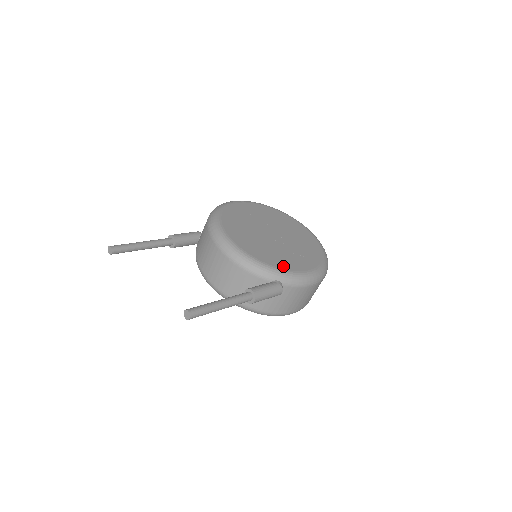
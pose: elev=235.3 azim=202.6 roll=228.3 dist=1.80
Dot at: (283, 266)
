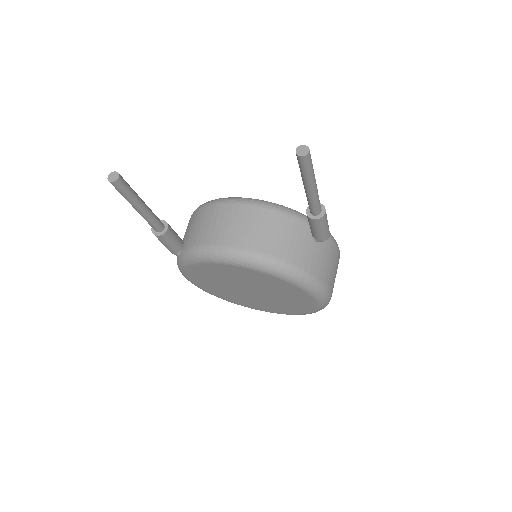
Dot at: occluded
